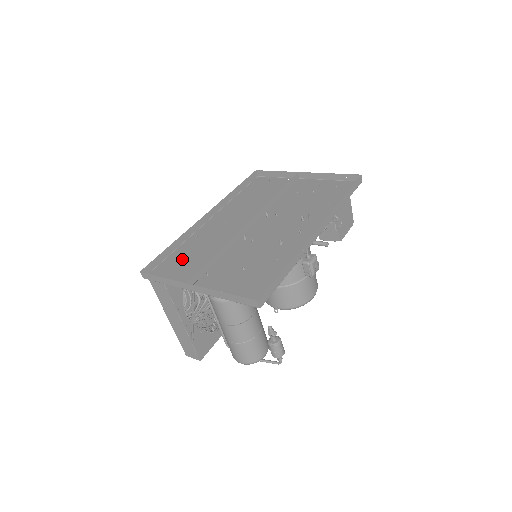
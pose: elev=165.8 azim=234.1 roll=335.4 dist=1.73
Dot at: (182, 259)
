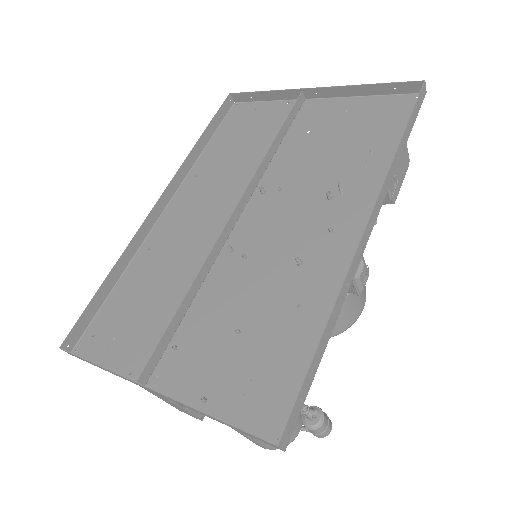
Dot at: (129, 305)
